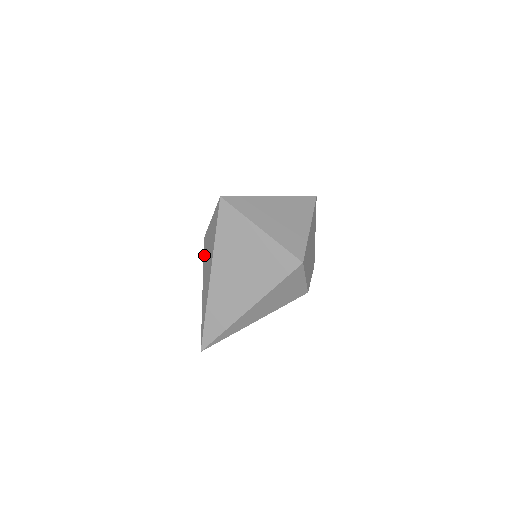
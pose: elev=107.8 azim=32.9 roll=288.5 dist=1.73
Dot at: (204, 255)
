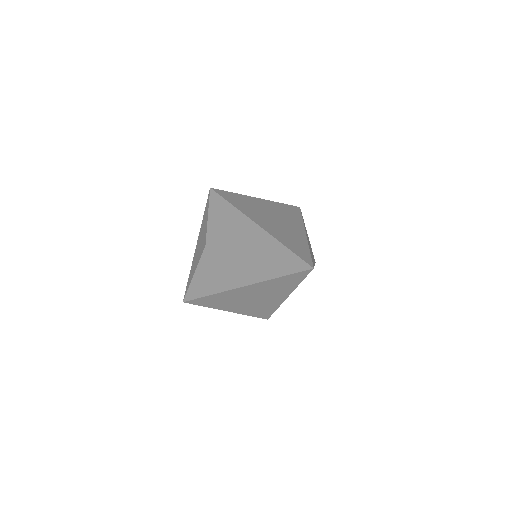
Dot at: (222, 244)
